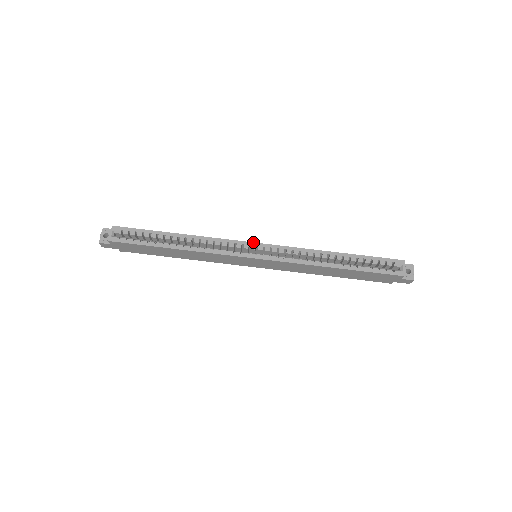
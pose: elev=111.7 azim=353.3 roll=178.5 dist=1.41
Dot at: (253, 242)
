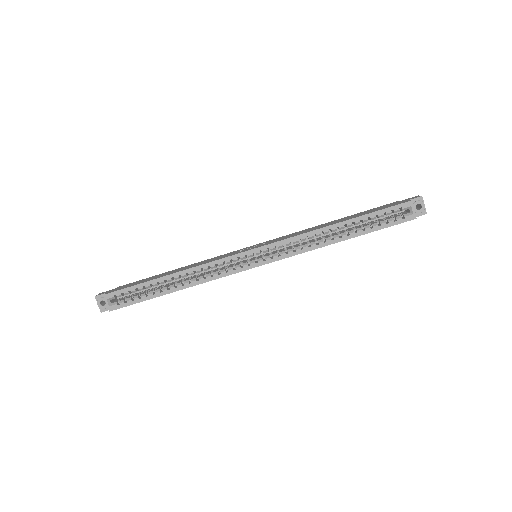
Dot at: (248, 250)
